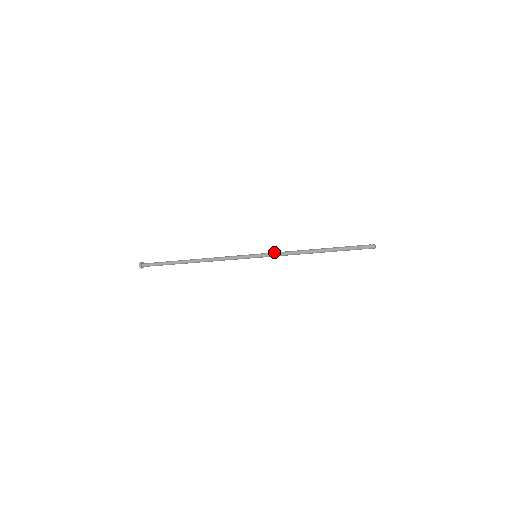
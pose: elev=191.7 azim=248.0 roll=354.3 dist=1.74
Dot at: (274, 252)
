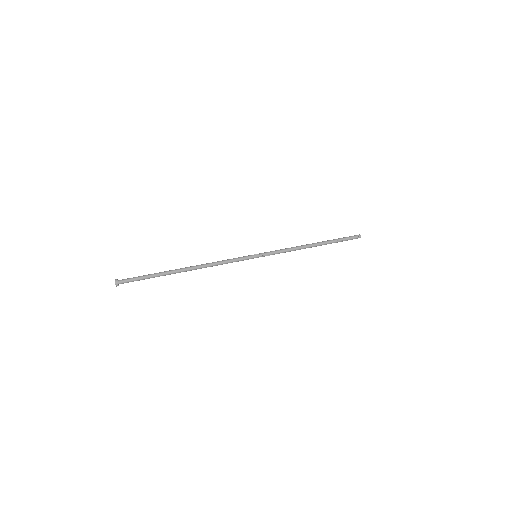
Dot at: occluded
